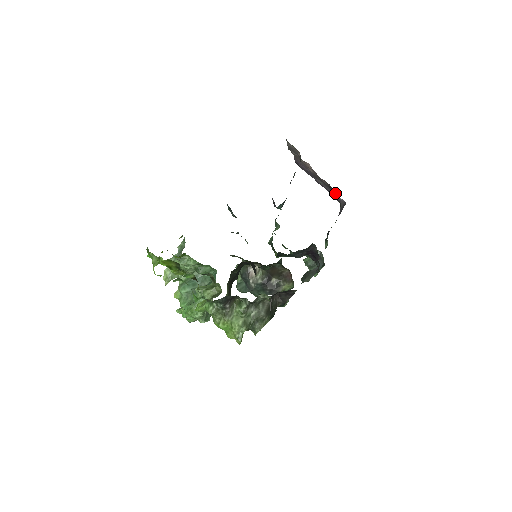
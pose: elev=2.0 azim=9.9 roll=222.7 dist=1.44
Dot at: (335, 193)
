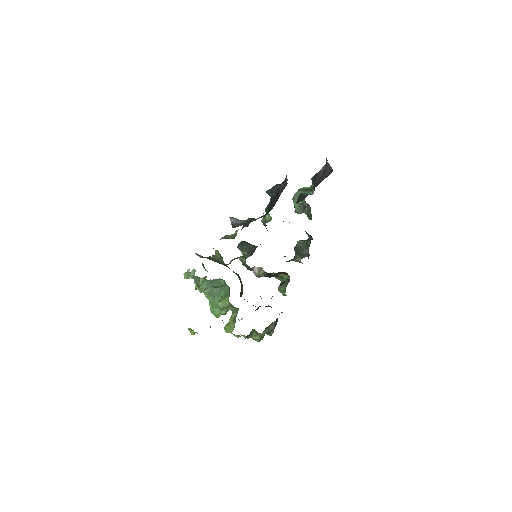
Dot at: occluded
